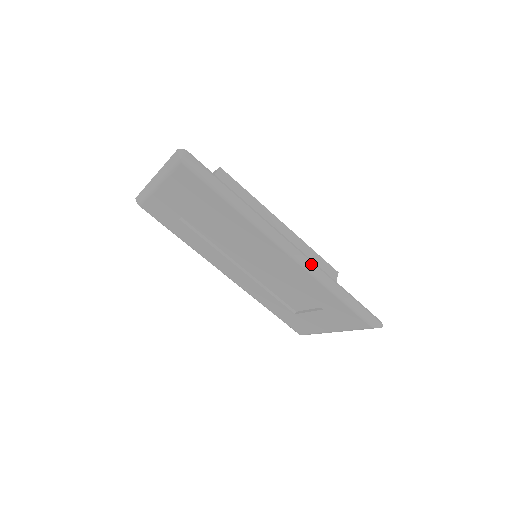
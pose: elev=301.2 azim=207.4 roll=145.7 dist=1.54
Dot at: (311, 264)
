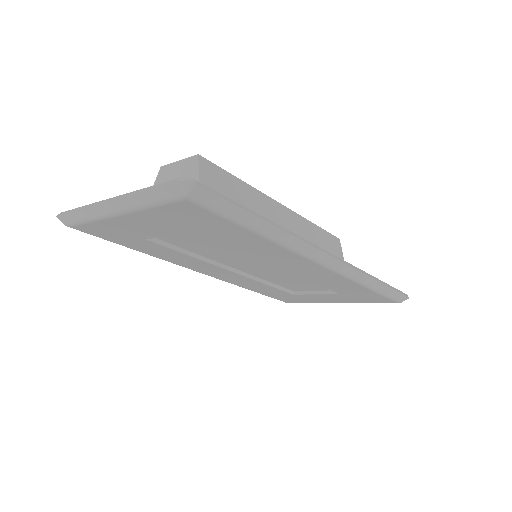
Dot at: (351, 269)
